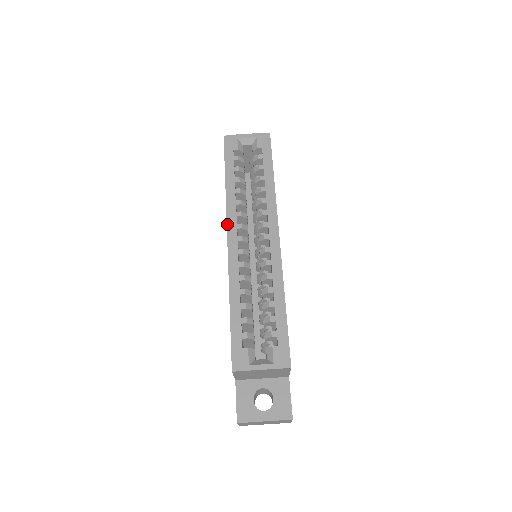
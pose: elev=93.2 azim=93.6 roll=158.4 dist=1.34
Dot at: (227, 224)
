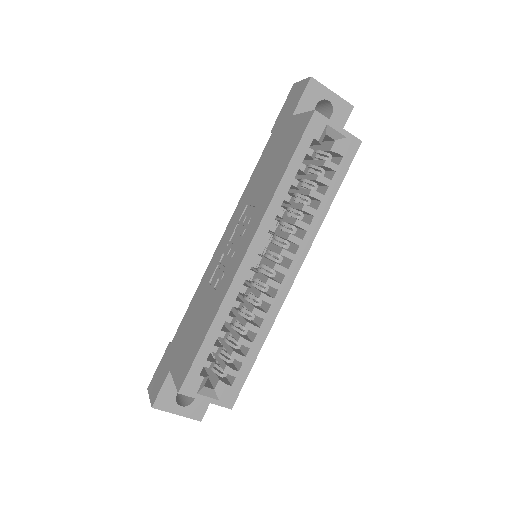
Dot at: (255, 234)
